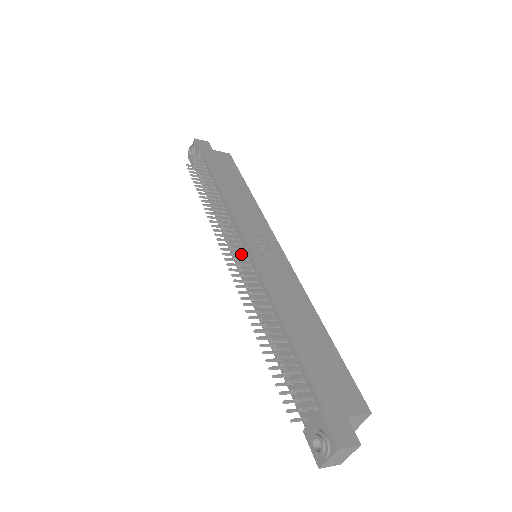
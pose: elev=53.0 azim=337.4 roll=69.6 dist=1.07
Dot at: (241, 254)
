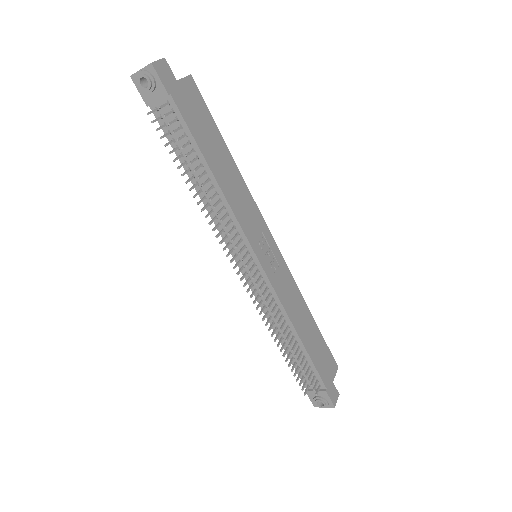
Dot at: (256, 274)
